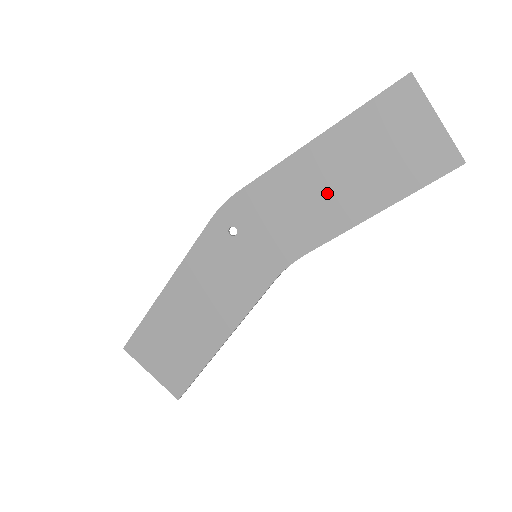
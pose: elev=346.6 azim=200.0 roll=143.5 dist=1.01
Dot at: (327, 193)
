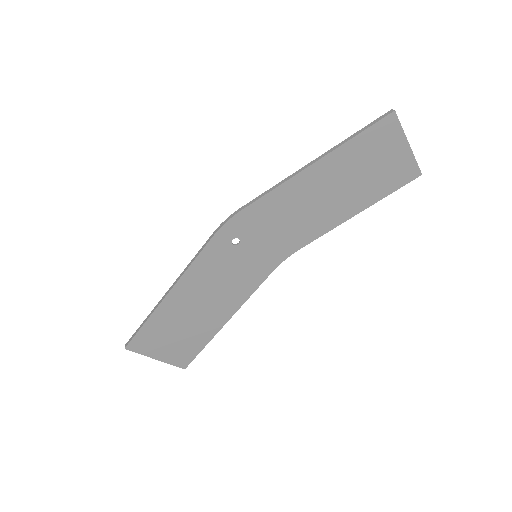
Dot at: (321, 204)
